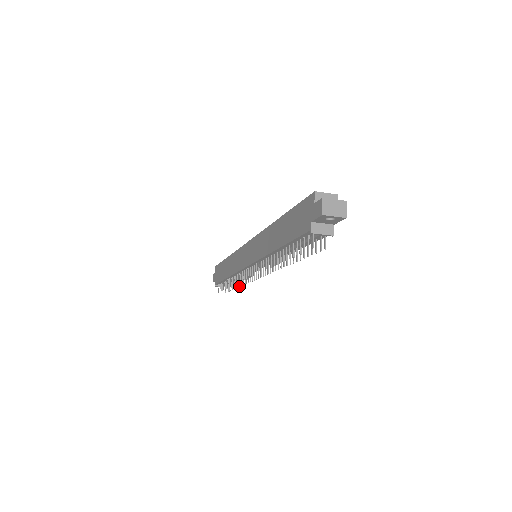
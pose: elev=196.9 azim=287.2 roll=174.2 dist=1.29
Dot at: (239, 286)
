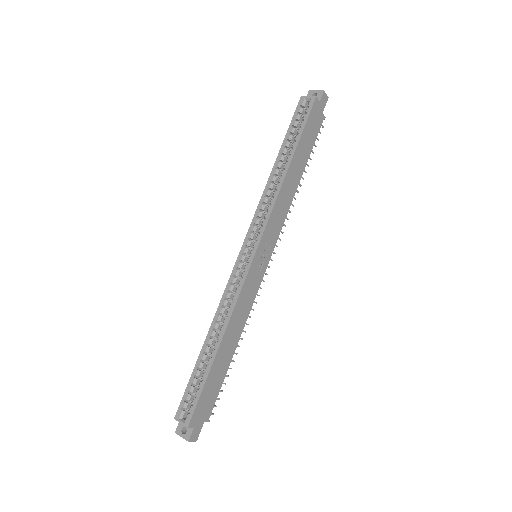
Dot at: (298, 192)
